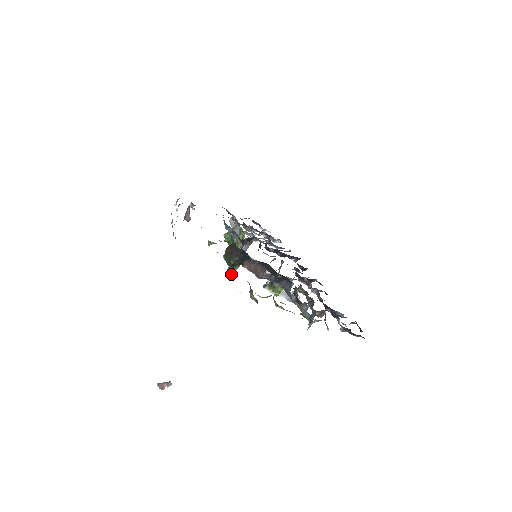
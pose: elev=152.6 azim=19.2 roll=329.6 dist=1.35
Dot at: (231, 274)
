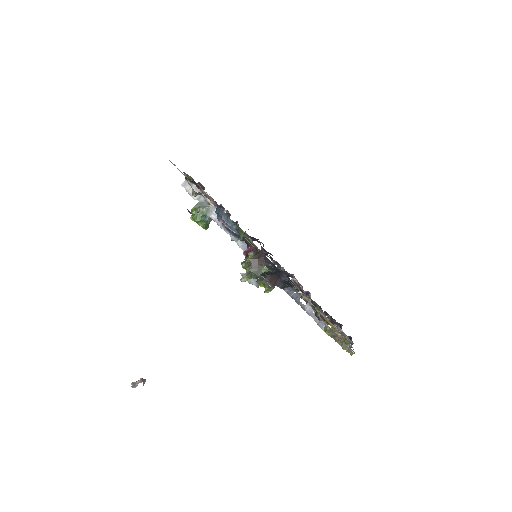
Dot at: (245, 281)
